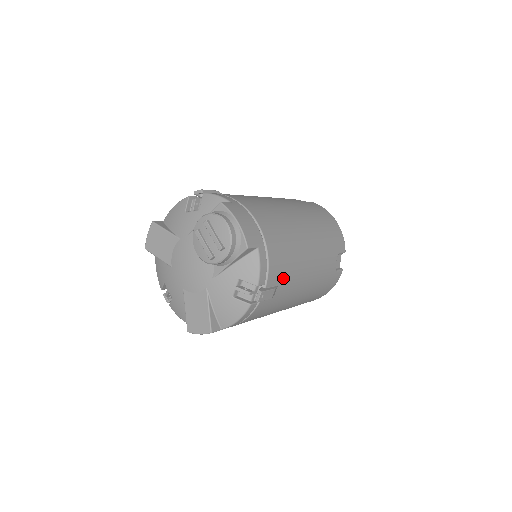
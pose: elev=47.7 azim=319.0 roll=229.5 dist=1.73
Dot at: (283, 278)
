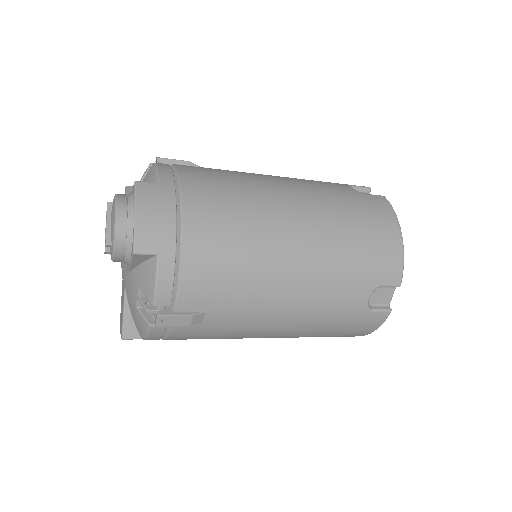
Dot at: (218, 303)
